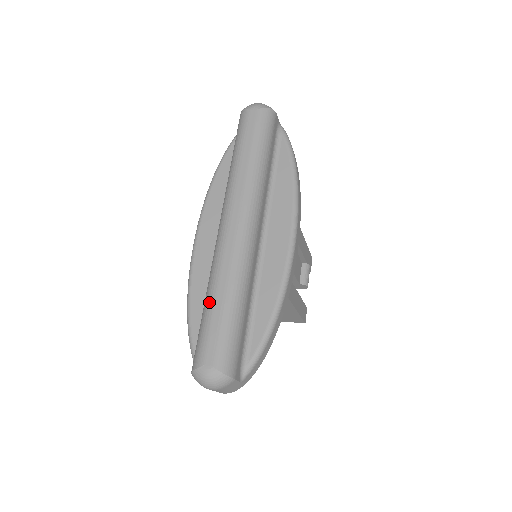
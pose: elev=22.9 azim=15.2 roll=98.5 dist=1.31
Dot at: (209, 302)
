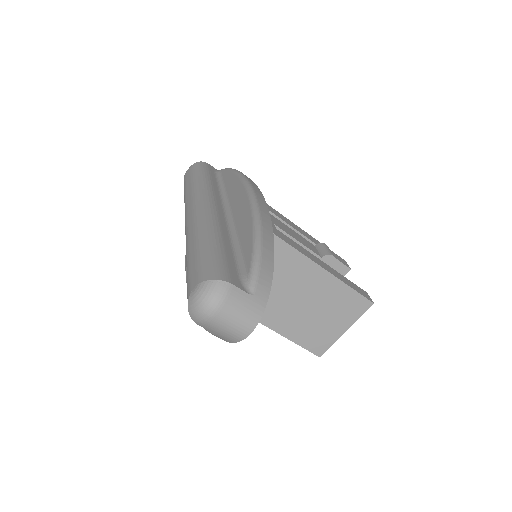
Dot at: (186, 261)
